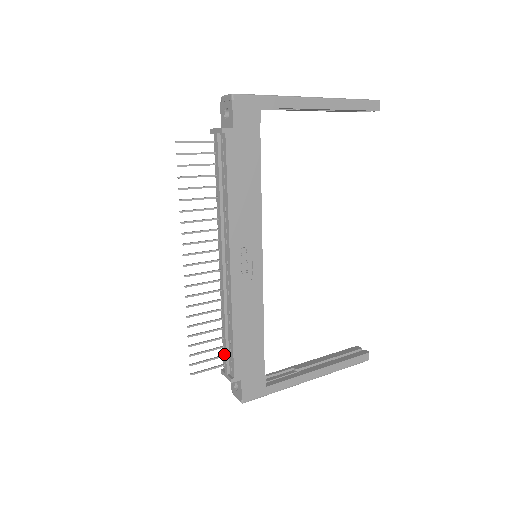
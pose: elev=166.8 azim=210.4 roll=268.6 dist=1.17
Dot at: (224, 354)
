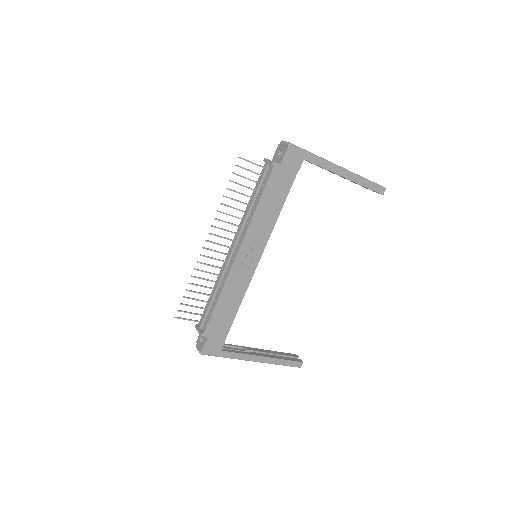
Dot at: (204, 314)
